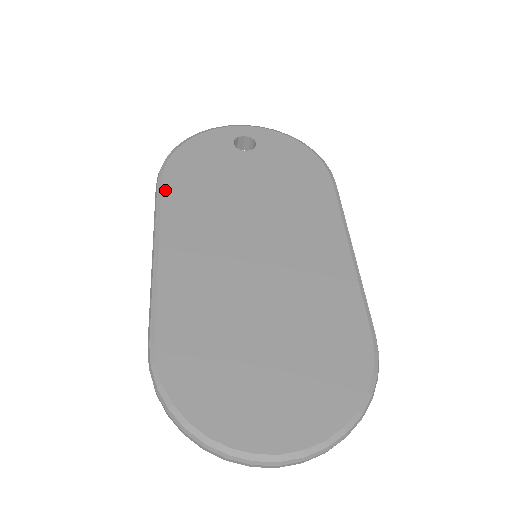
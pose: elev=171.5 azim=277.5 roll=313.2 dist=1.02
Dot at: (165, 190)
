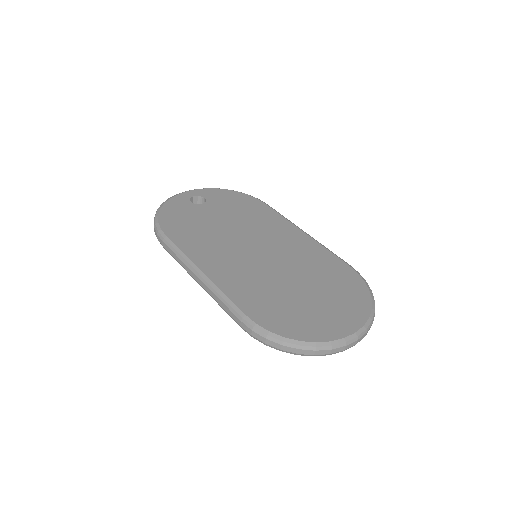
Dot at: (173, 239)
